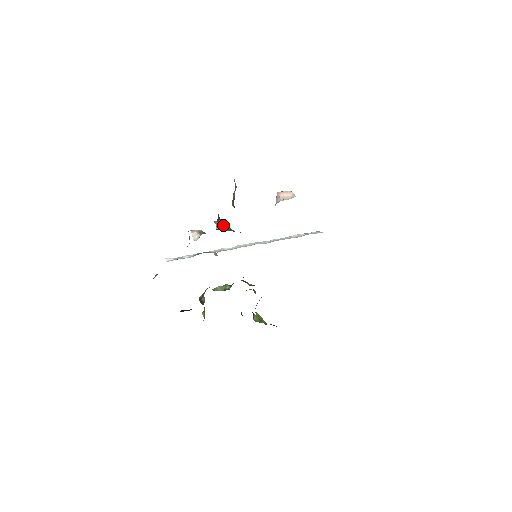
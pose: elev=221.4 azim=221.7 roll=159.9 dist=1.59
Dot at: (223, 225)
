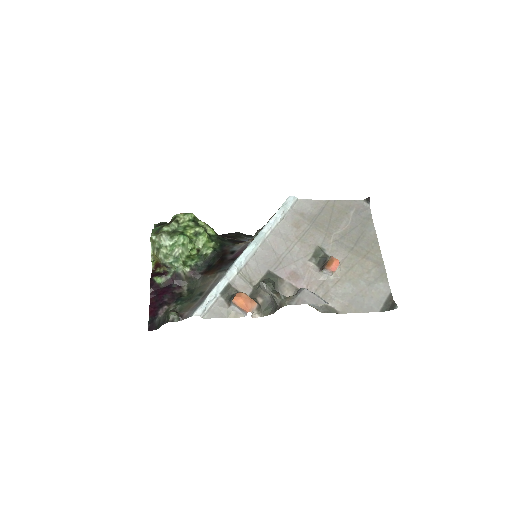
Dot at: occluded
